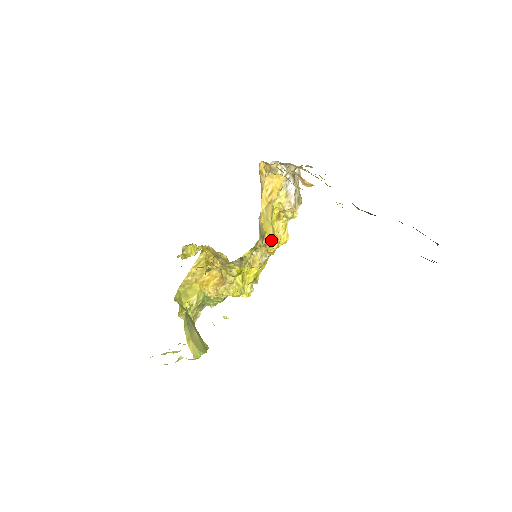
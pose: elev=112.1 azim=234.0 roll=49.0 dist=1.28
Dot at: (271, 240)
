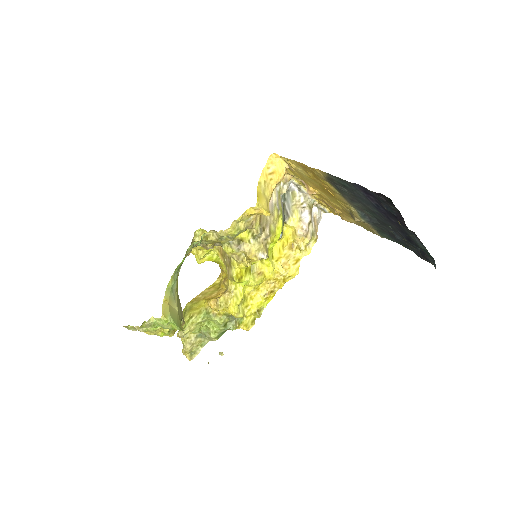
Dot at: (261, 204)
